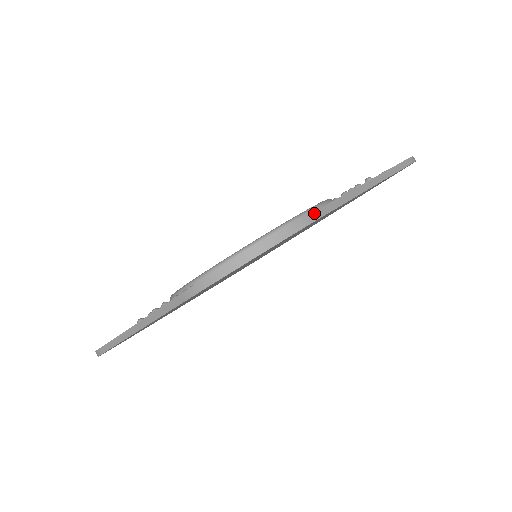
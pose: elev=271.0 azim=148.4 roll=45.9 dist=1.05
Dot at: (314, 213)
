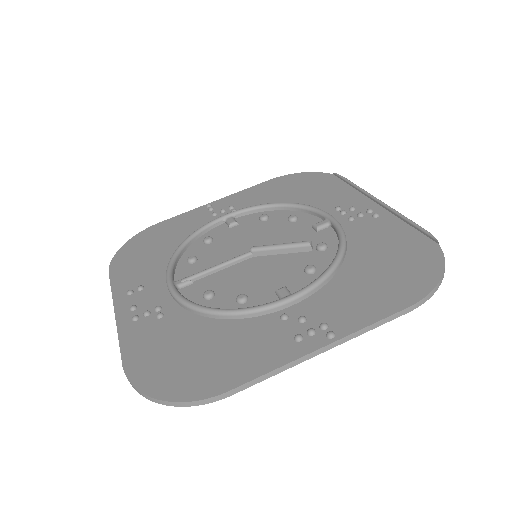
Dot at: (222, 395)
